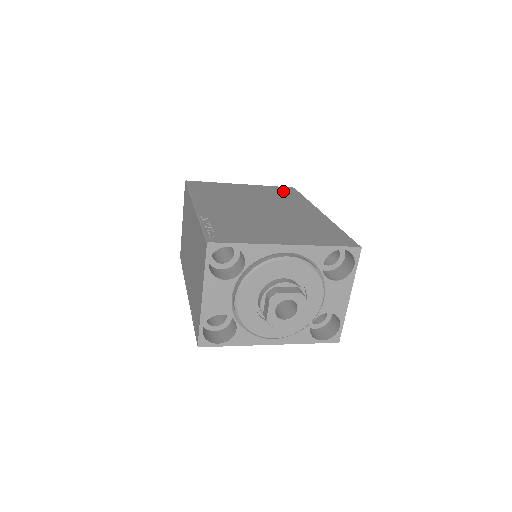
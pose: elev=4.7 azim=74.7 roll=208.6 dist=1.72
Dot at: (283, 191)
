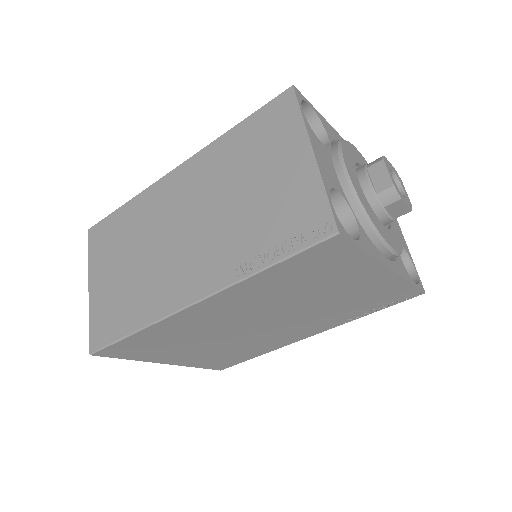
Dot at: occluded
